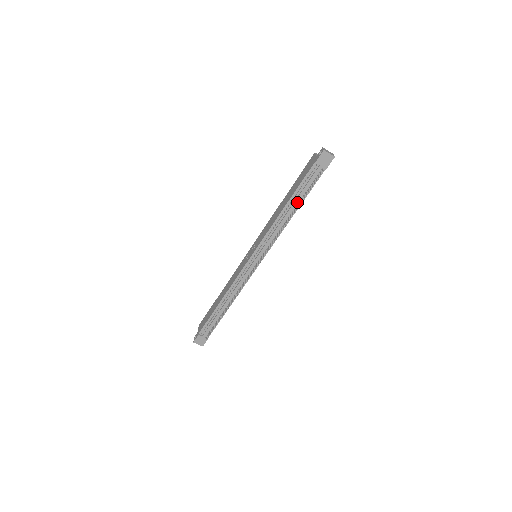
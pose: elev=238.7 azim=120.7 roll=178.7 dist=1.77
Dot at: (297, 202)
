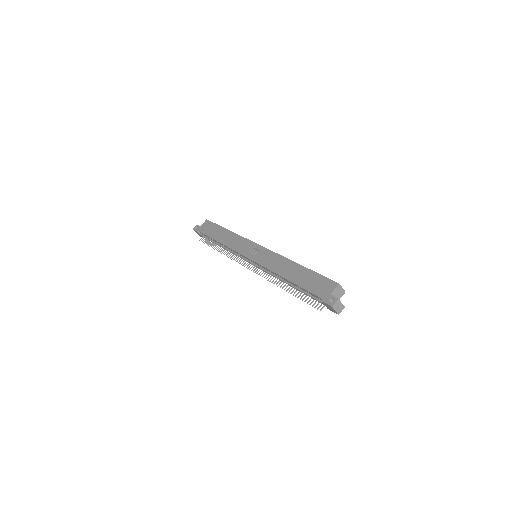
Dot at: (296, 287)
